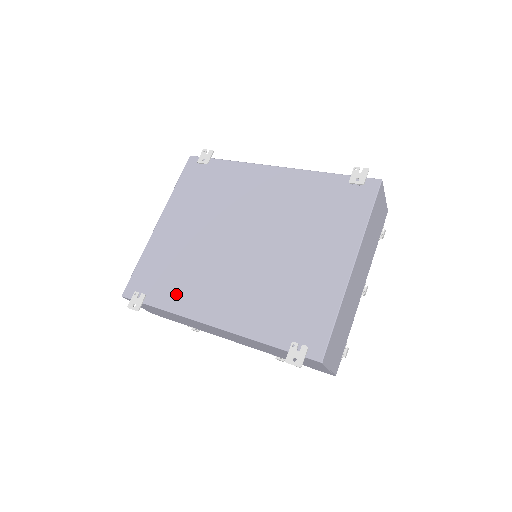
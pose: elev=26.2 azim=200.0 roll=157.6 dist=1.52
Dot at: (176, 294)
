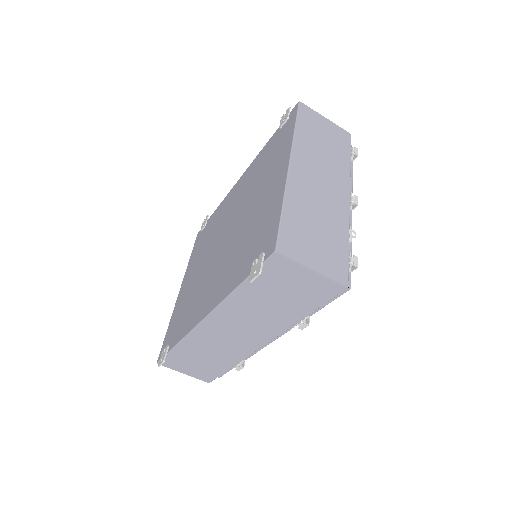
Dot at: (185, 323)
